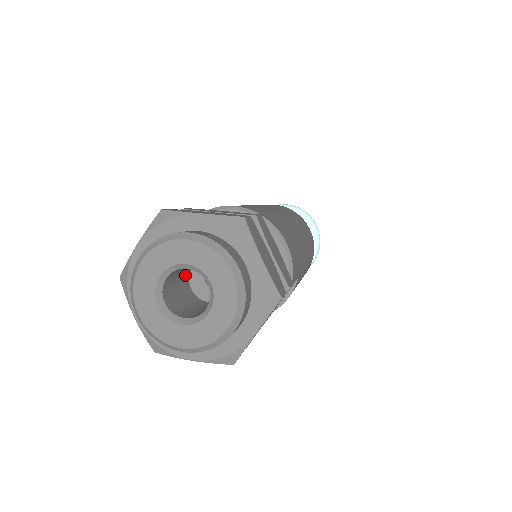
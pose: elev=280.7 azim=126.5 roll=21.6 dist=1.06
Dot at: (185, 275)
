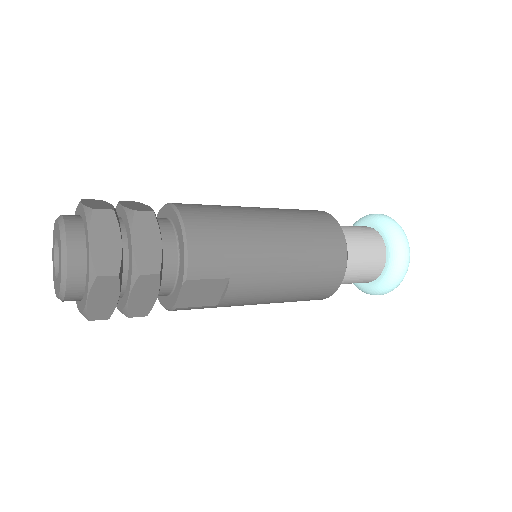
Dot at: occluded
